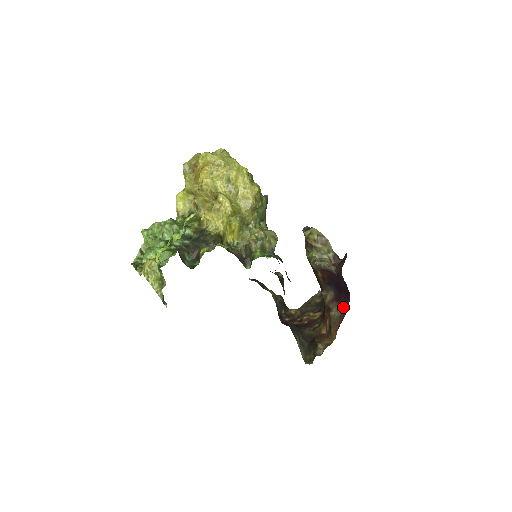
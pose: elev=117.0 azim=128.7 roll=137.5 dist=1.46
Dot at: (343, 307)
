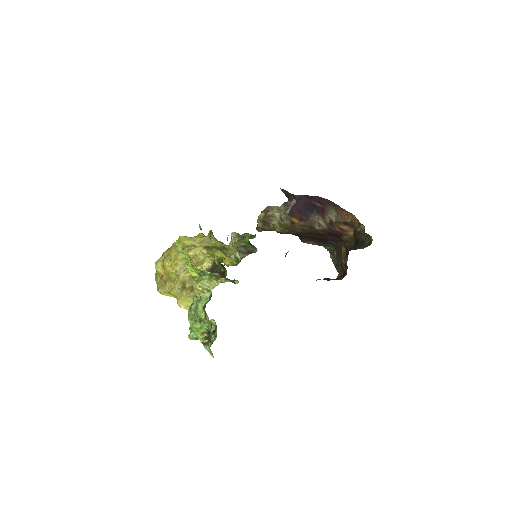
Dot at: (328, 206)
